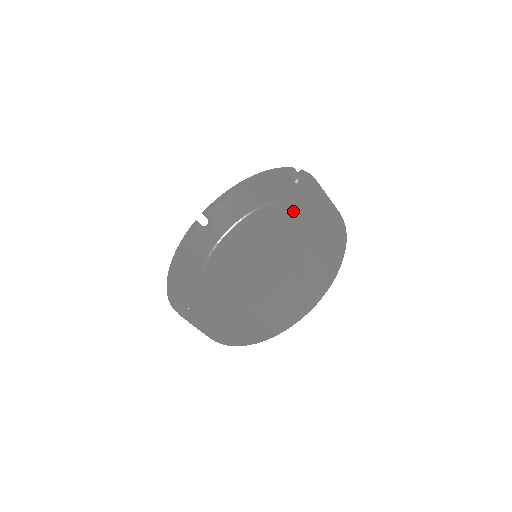
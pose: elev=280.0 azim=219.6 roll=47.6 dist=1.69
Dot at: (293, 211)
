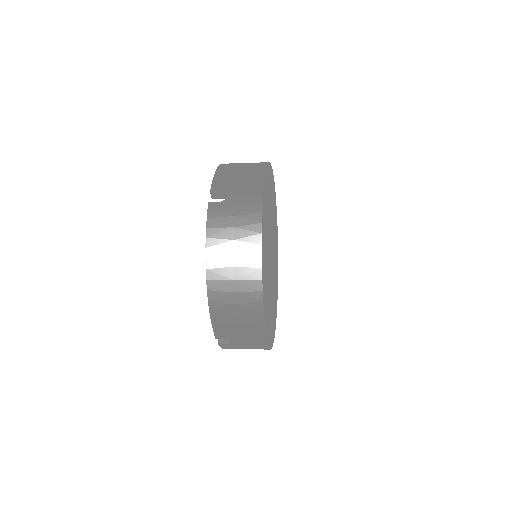
Dot at: occluded
